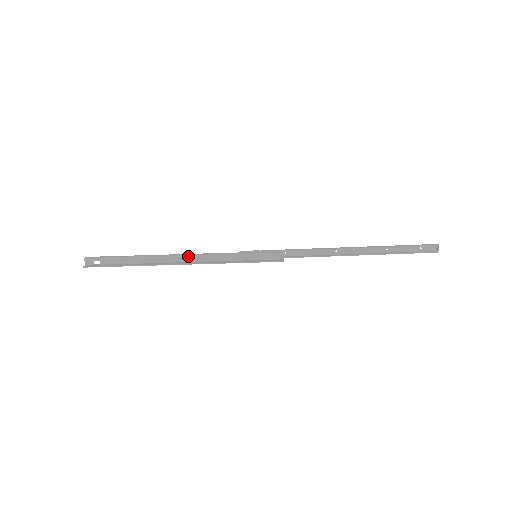
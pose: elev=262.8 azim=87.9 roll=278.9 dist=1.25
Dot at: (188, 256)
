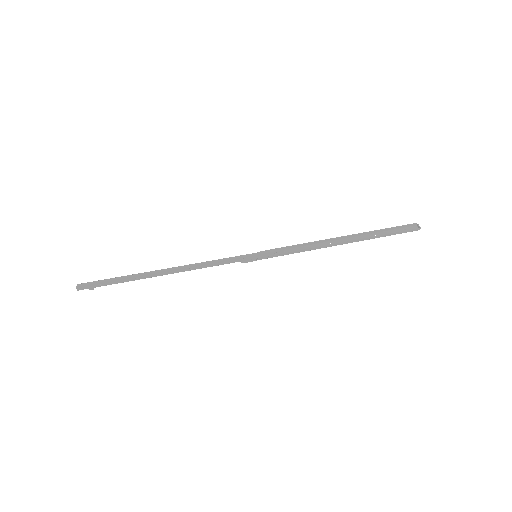
Dot at: (188, 265)
